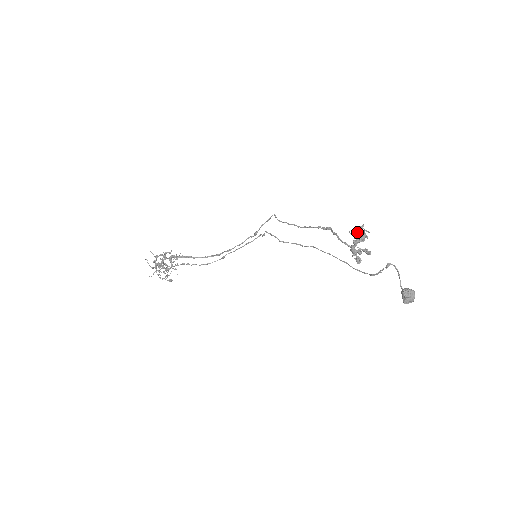
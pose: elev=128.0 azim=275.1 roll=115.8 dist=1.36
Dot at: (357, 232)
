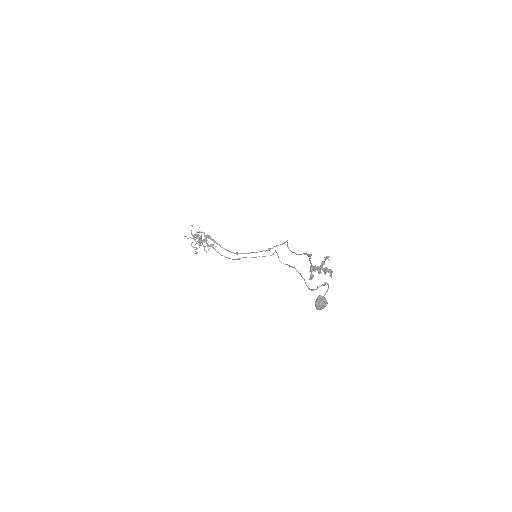
Dot at: (324, 261)
